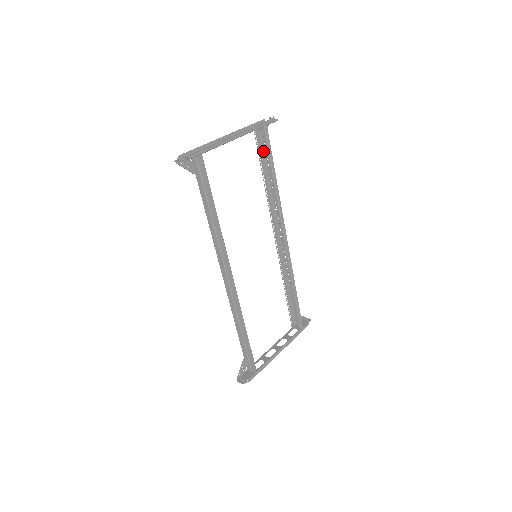
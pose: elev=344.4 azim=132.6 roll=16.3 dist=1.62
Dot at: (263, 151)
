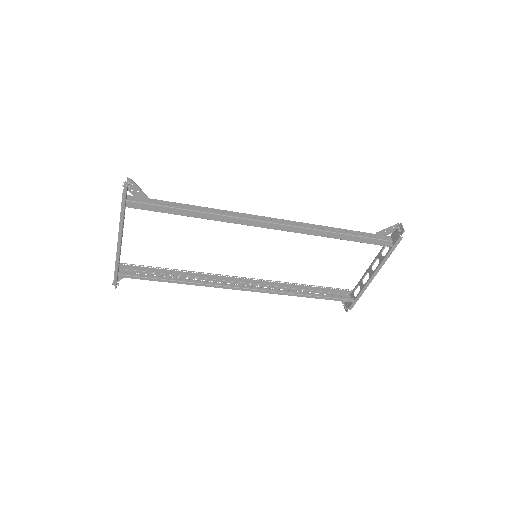
Dot at: (159, 200)
